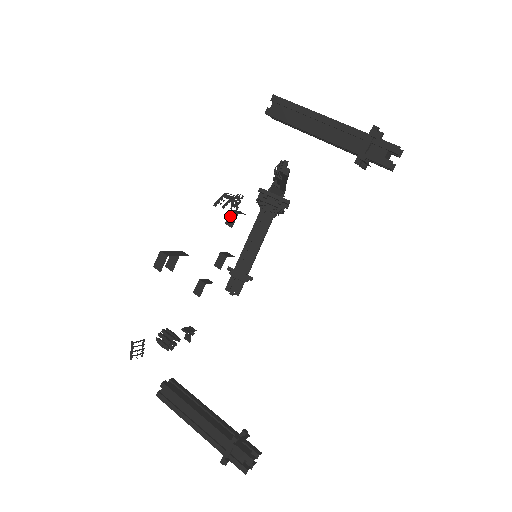
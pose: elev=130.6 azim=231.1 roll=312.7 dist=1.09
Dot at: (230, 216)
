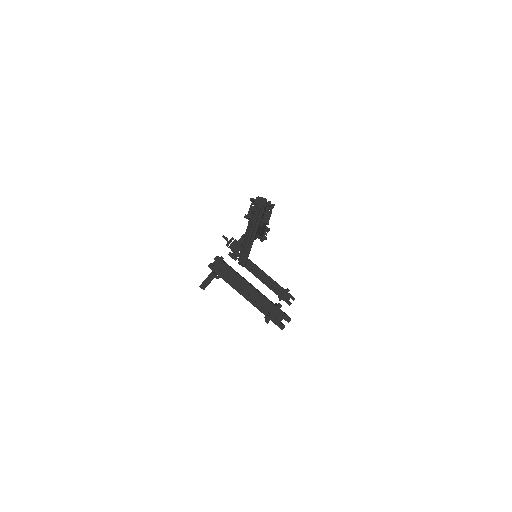
Dot at: (230, 248)
